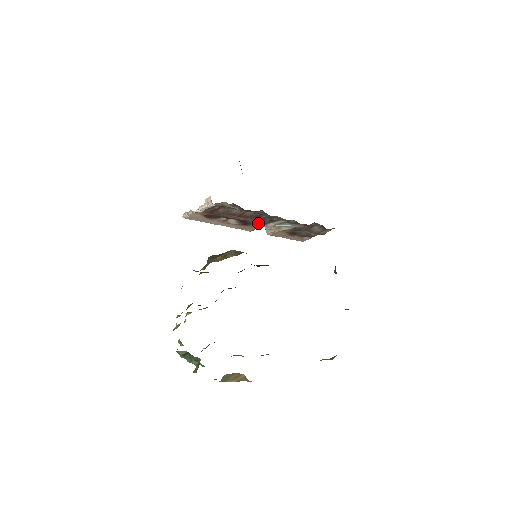
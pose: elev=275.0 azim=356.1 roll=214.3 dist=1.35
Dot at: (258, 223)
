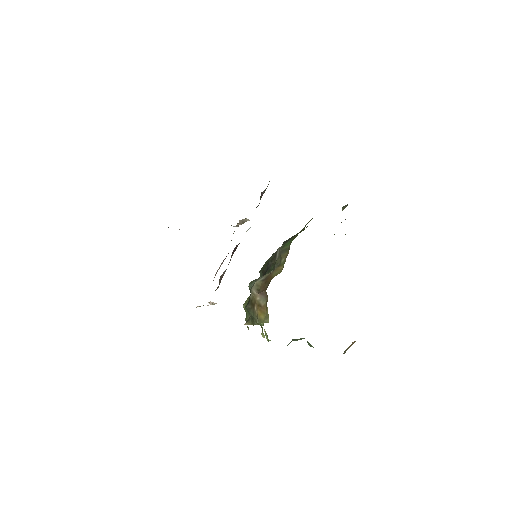
Dot at: occluded
